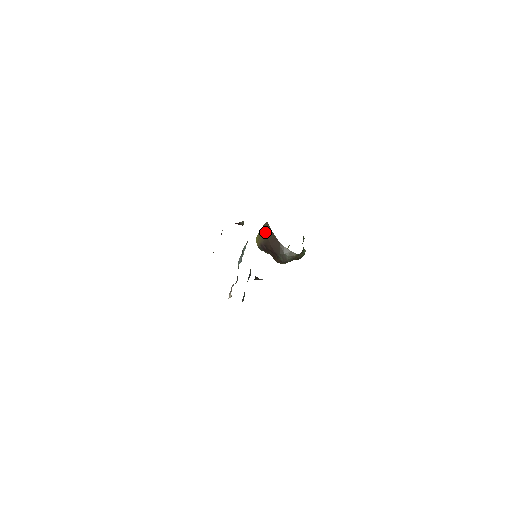
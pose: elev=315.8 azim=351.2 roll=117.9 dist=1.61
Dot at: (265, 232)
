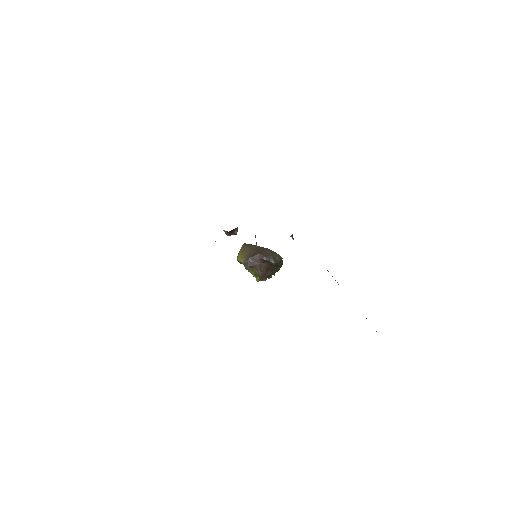
Dot at: (248, 248)
